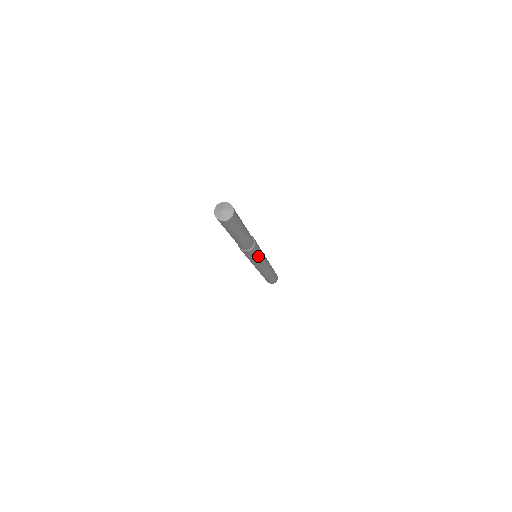
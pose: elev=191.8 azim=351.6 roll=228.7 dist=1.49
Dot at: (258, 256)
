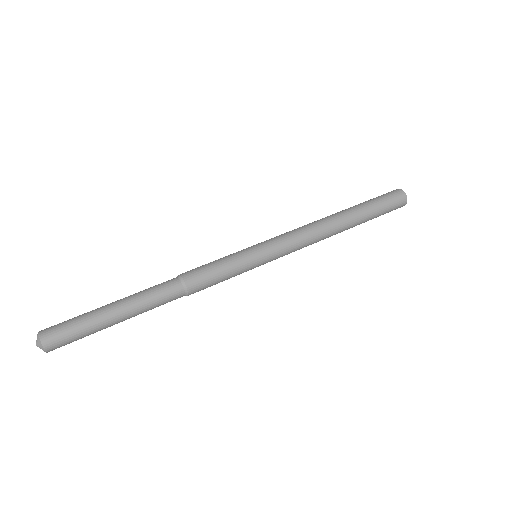
Dot at: (233, 274)
